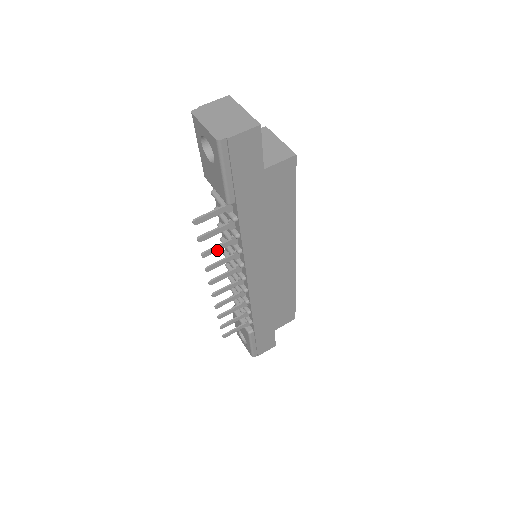
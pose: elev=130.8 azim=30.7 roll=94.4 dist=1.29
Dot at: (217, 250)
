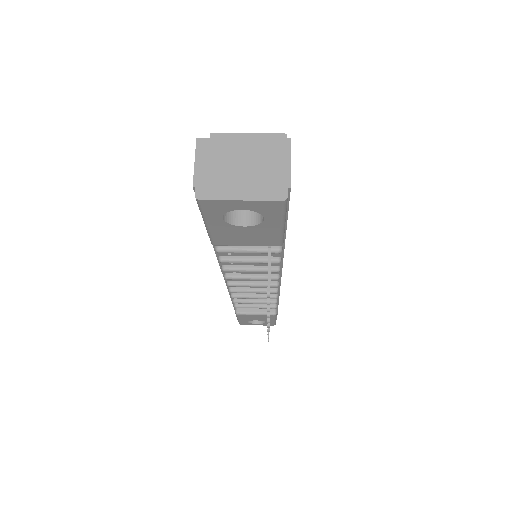
Dot at: occluded
